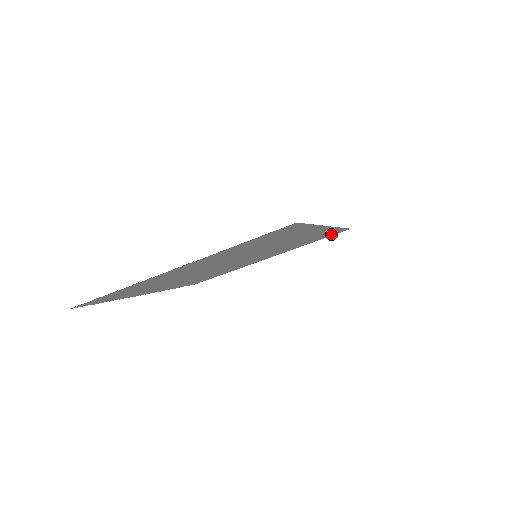
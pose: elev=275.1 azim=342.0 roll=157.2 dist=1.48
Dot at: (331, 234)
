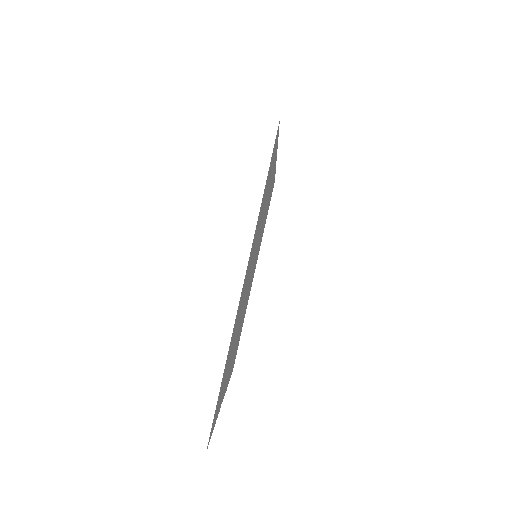
Dot at: occluded
